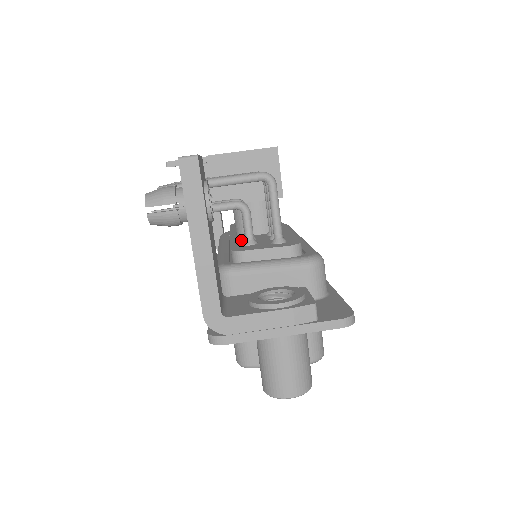
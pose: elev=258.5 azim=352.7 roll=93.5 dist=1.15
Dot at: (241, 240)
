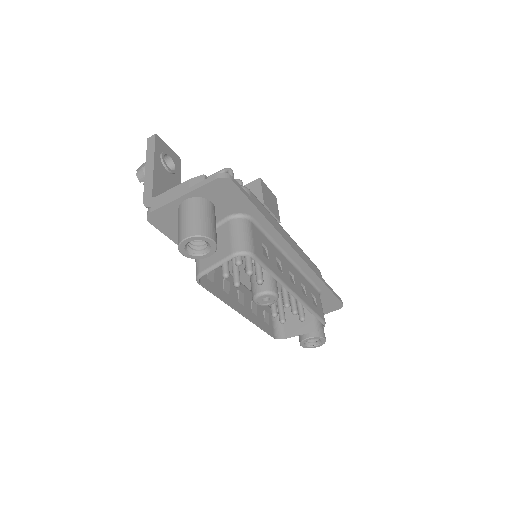
Dot at: occluded
